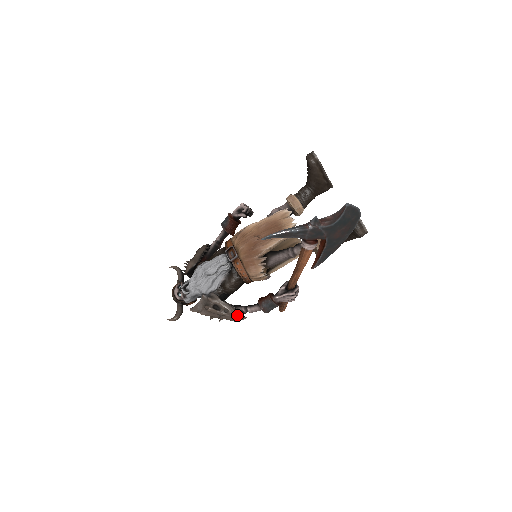
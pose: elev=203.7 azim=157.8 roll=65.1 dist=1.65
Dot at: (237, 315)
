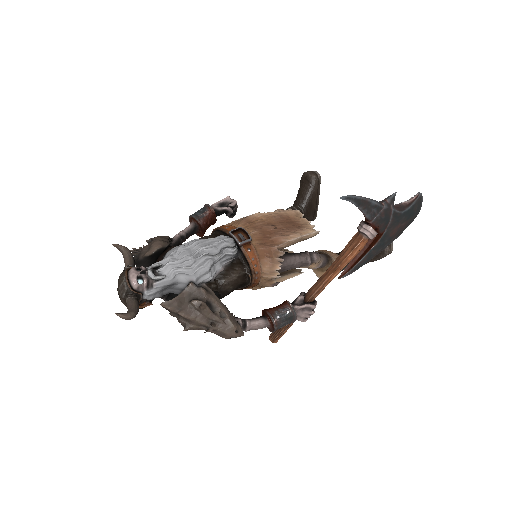
Dot at: (237, 325)
